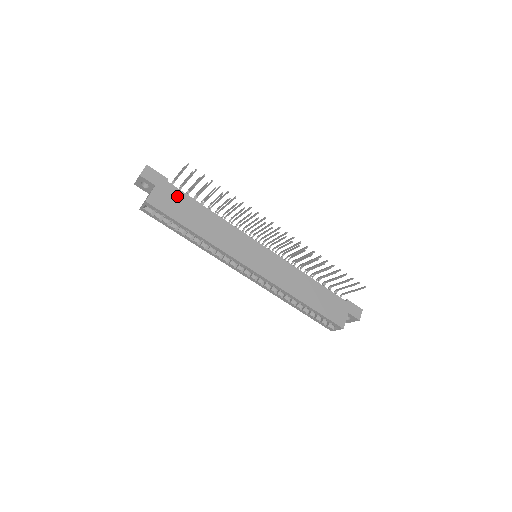
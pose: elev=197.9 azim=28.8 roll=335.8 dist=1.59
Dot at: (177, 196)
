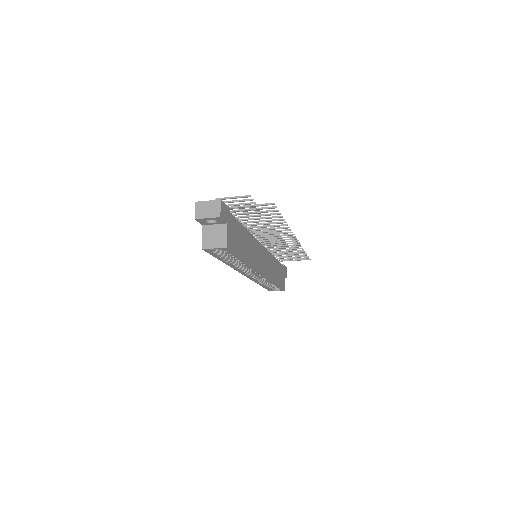
Dot at: (235, 227)
